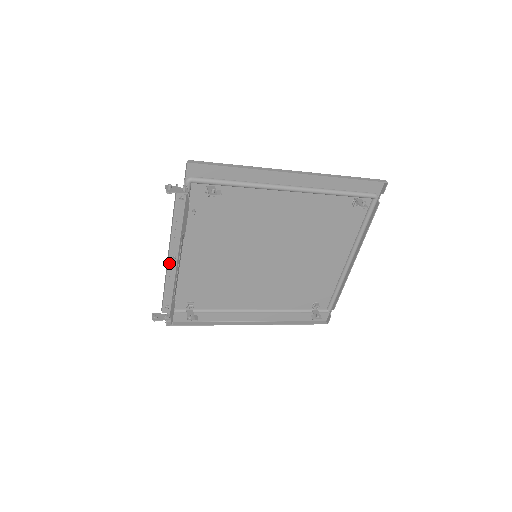
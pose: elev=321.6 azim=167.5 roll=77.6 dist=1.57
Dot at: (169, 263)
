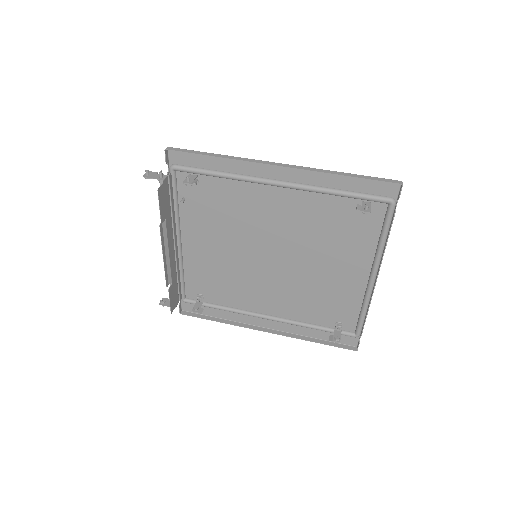
Dot at: occluded
